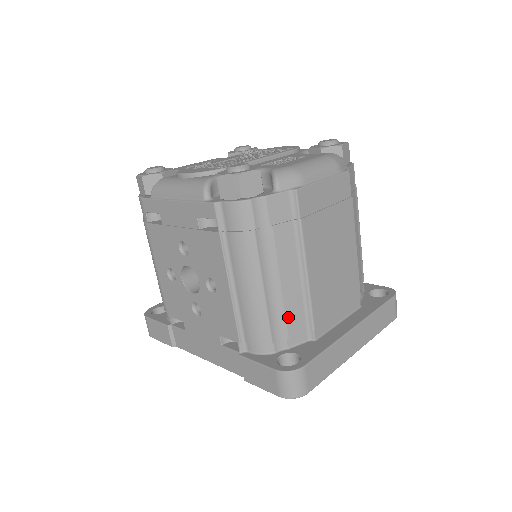
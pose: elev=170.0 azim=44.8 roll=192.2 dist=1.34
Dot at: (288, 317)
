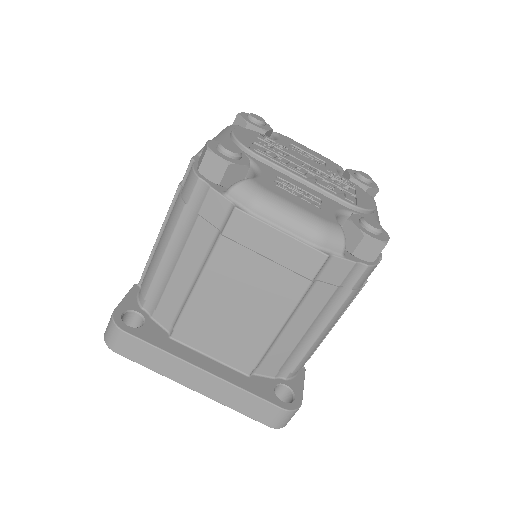
Dot at: (165, 296)
